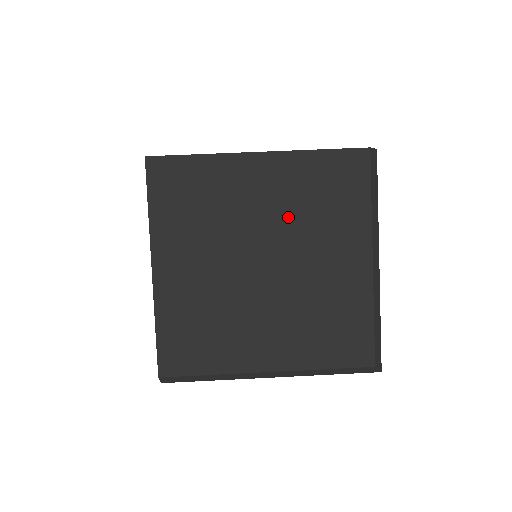
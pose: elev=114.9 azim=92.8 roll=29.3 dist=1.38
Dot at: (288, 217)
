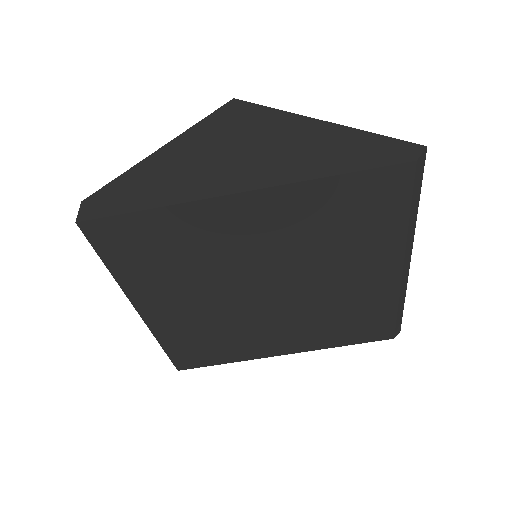
Dot at: (294, 251)
